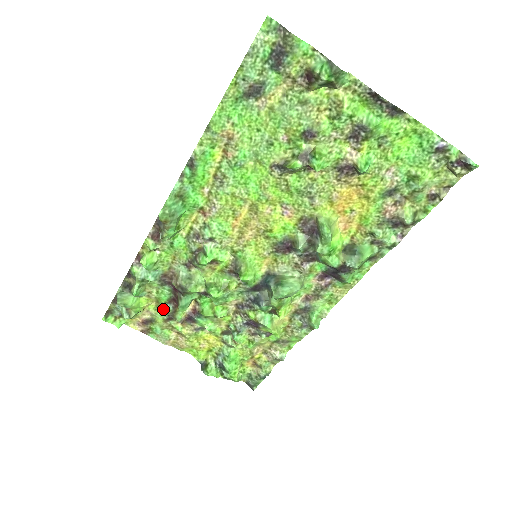
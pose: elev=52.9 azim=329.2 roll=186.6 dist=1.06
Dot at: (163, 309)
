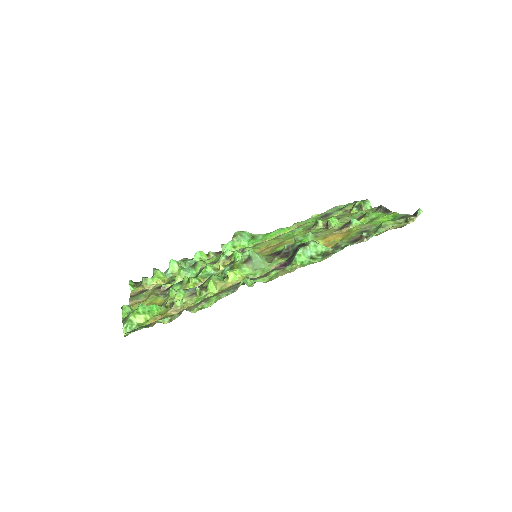
Dot at: occluded
